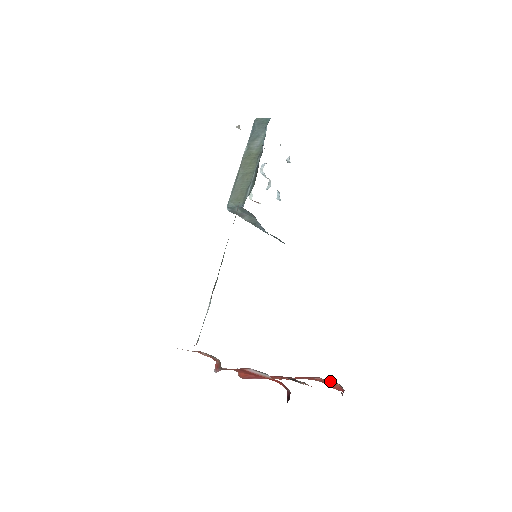
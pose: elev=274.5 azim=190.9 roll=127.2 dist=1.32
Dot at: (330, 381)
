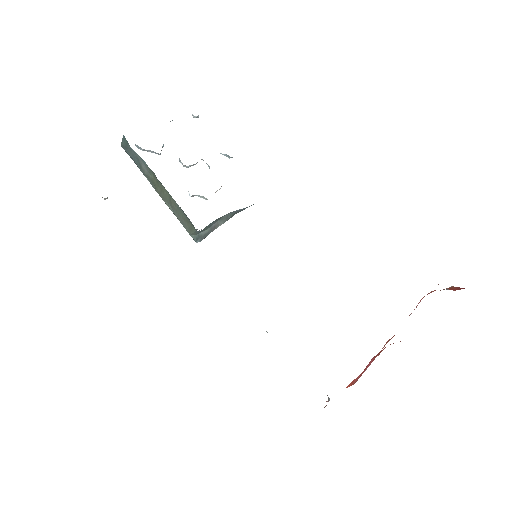
Dot at: occluded
